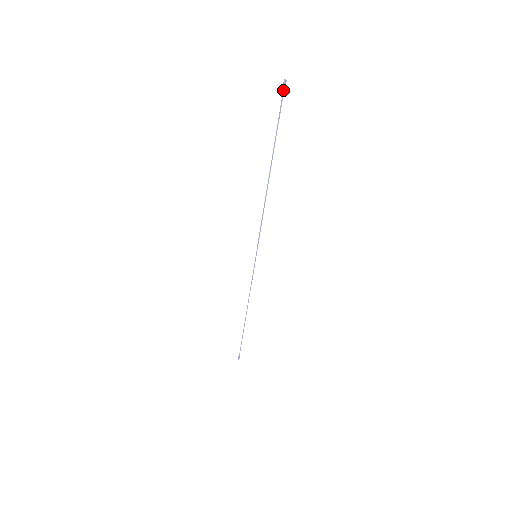
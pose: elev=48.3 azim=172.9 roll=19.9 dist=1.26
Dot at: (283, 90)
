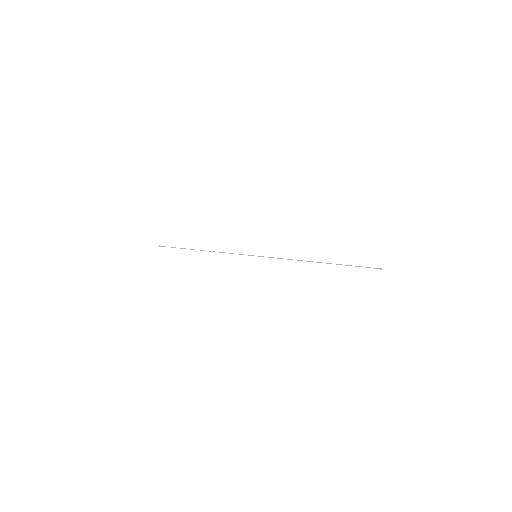
Dot at: occluded
